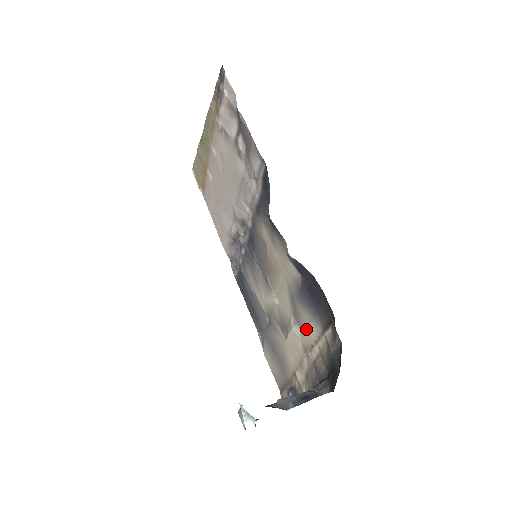
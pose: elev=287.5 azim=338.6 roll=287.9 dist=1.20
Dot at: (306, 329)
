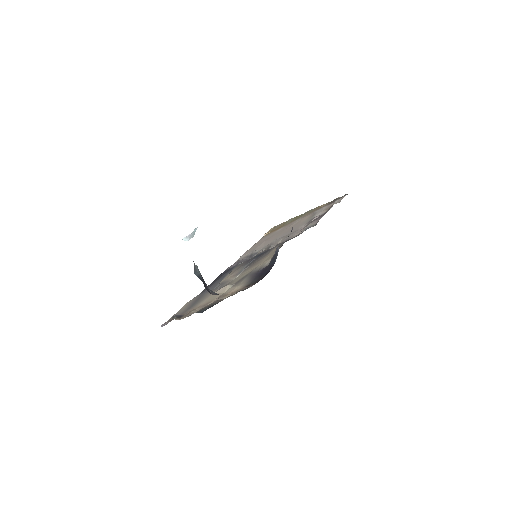
Dot at: (236, 286)
